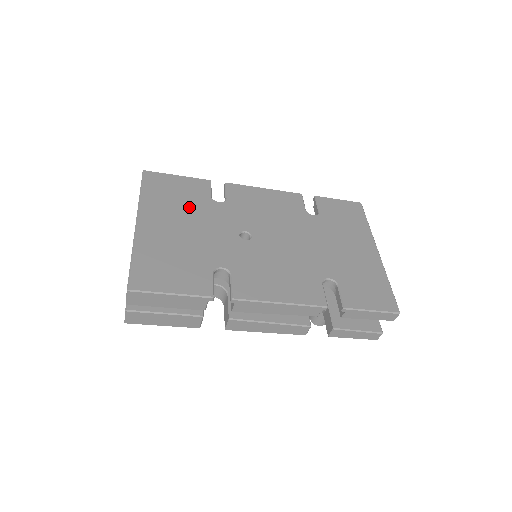
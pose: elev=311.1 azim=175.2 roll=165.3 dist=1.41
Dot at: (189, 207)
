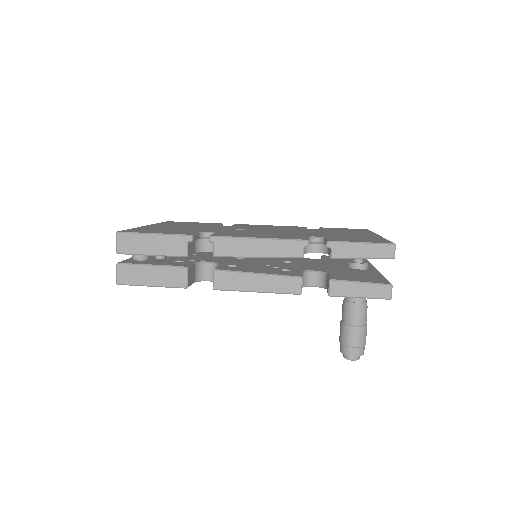
Dot at: (195, 225)
